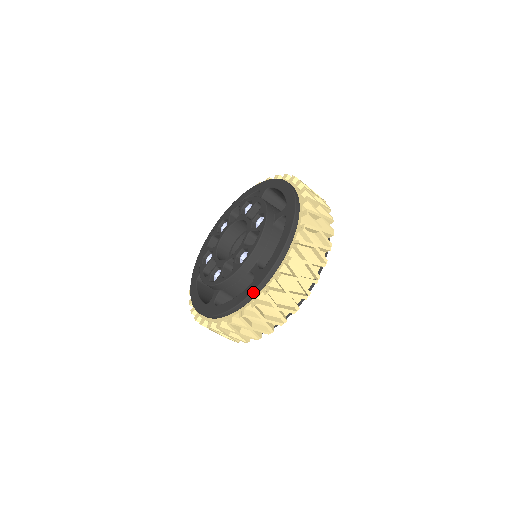
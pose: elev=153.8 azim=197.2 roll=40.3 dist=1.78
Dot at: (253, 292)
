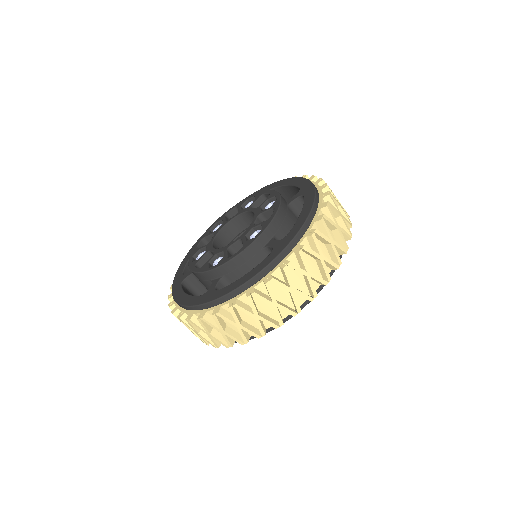
Dot at: (194, 306)
